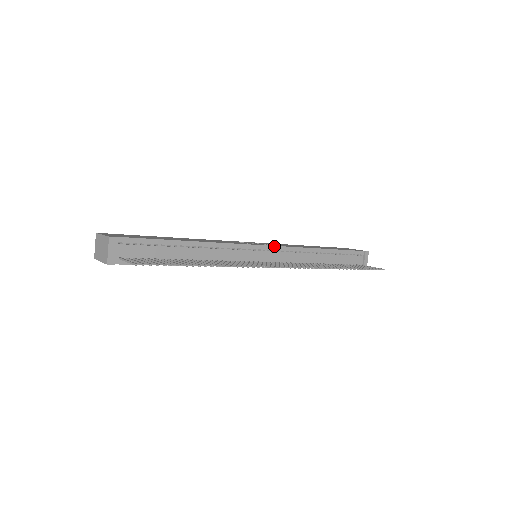
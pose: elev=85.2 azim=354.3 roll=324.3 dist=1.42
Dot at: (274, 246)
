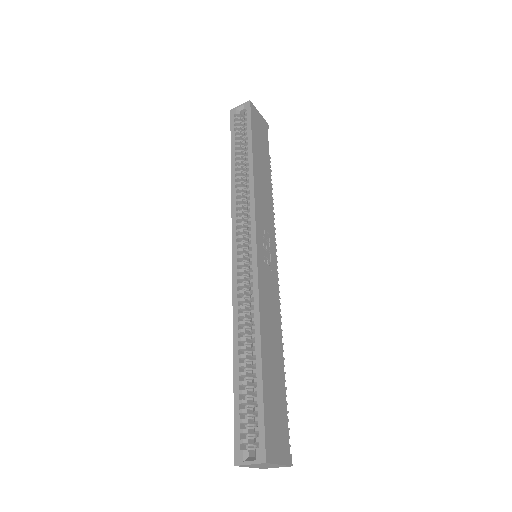
Dot at: (275, 245)
